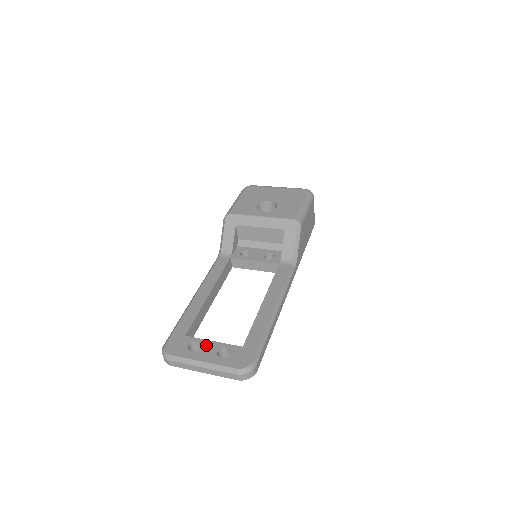
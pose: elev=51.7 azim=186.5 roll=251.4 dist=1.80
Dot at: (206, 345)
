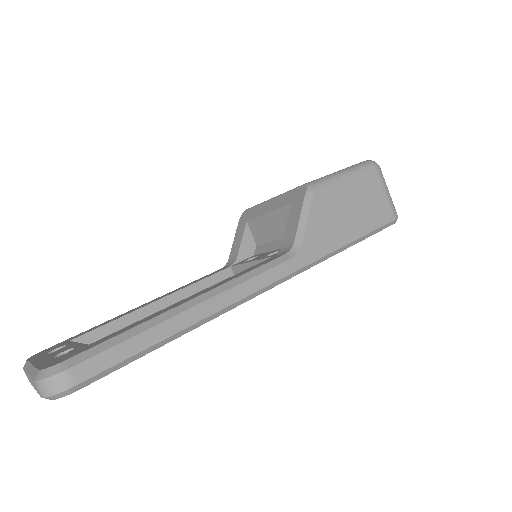
Dot at: (65, 347)
